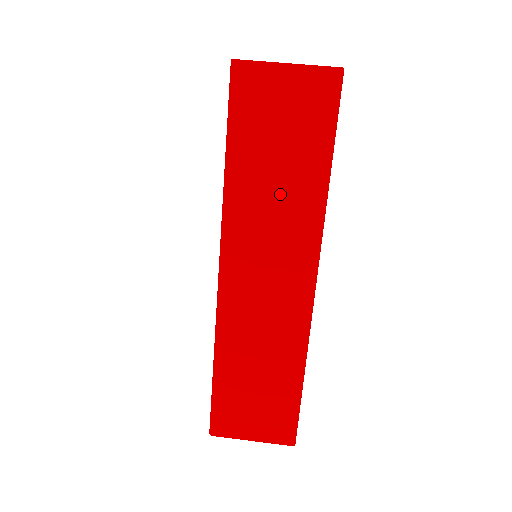
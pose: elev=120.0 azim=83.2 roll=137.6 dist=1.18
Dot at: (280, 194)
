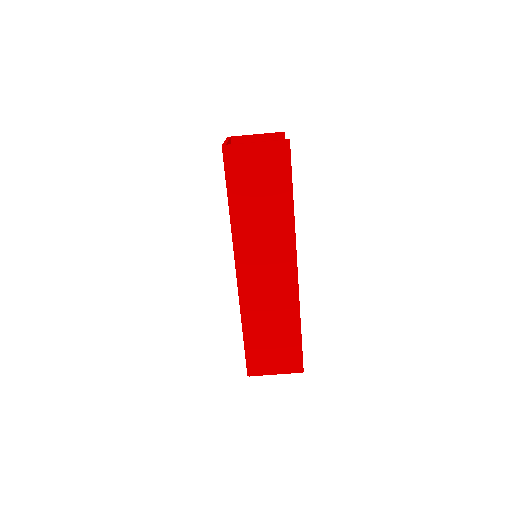
Dot at: (265, 218)
